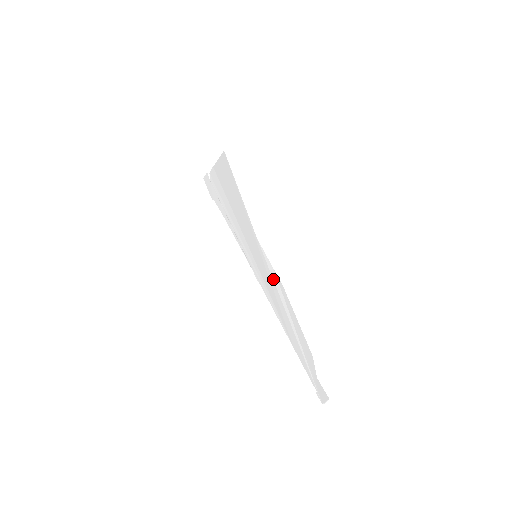
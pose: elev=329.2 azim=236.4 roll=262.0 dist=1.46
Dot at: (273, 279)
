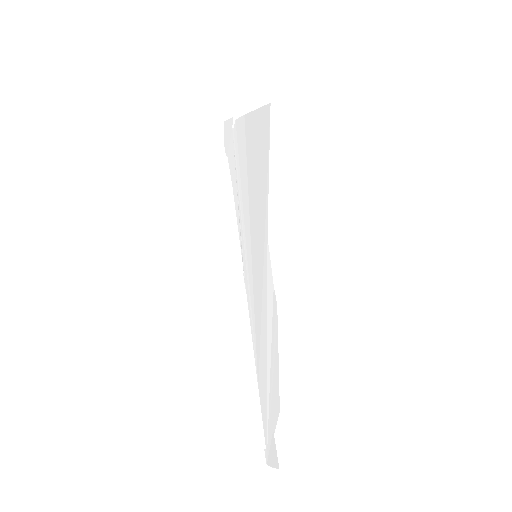
Dot at: (267, 297)
